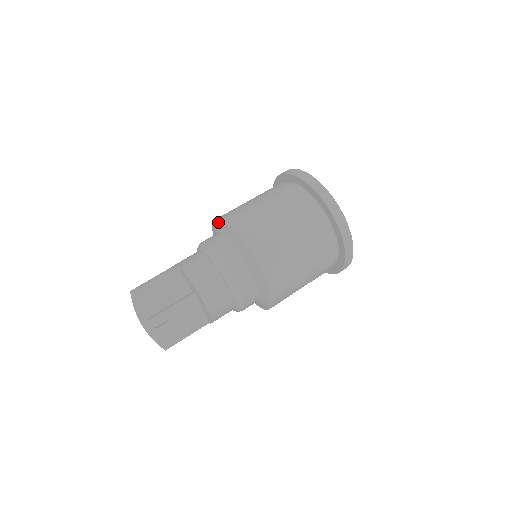
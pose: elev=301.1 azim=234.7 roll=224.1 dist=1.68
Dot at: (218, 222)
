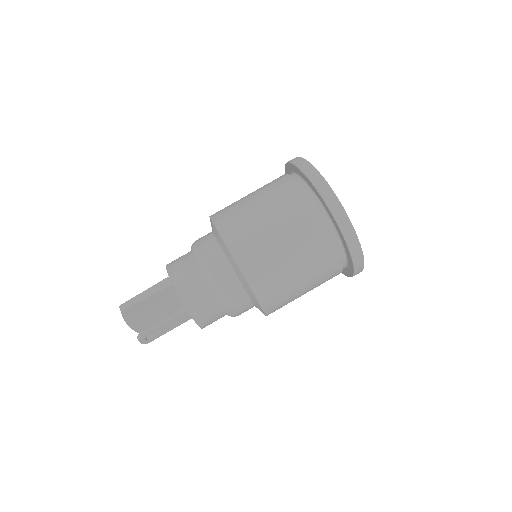
Dot at: (220, 238)
